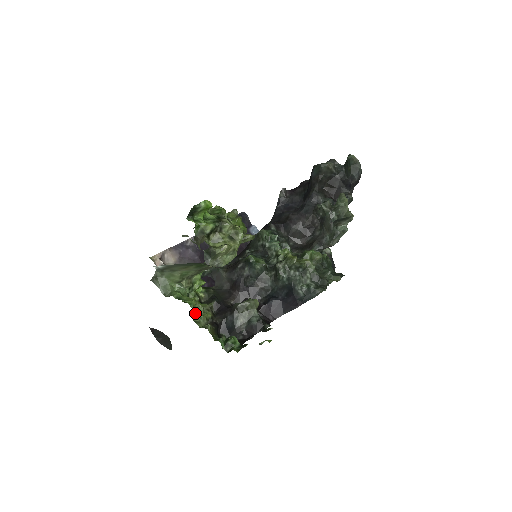
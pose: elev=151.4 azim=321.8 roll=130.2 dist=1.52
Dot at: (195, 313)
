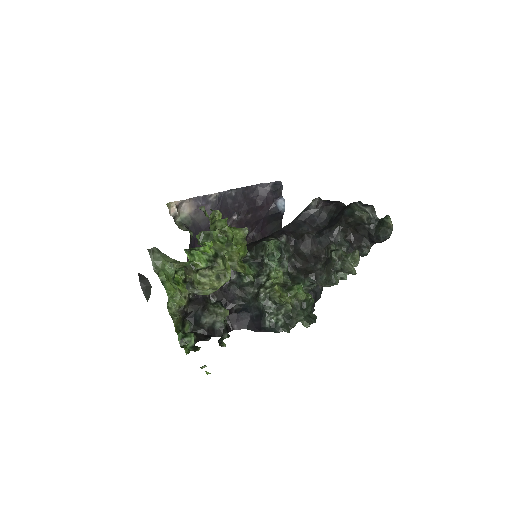
Dot at: (171, 299)
